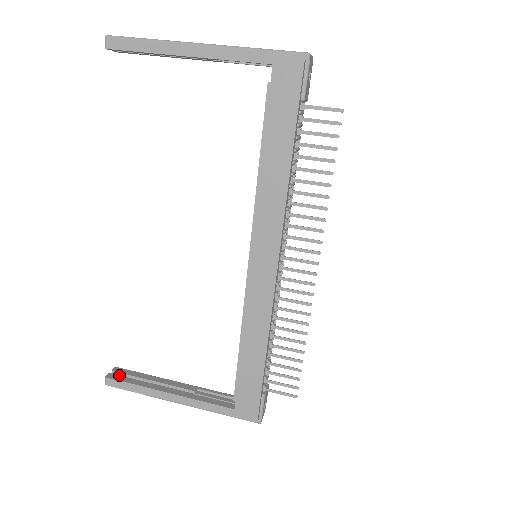
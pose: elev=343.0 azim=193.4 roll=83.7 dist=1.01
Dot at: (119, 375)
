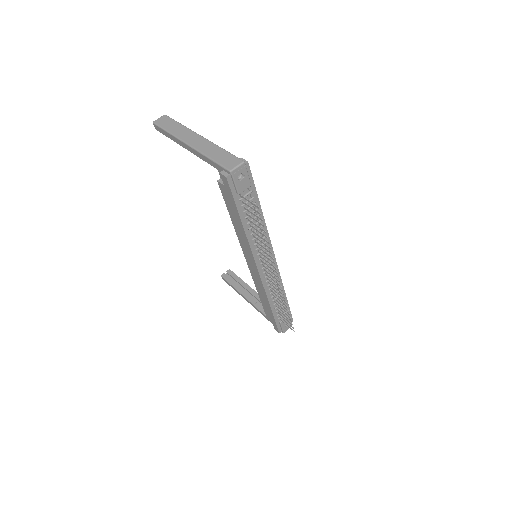
Dot at: (228, 276)
